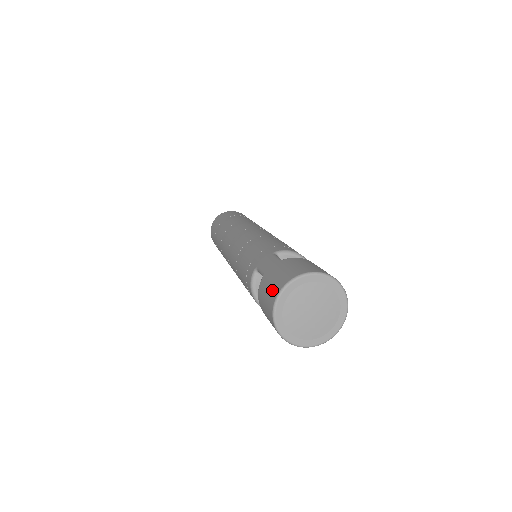
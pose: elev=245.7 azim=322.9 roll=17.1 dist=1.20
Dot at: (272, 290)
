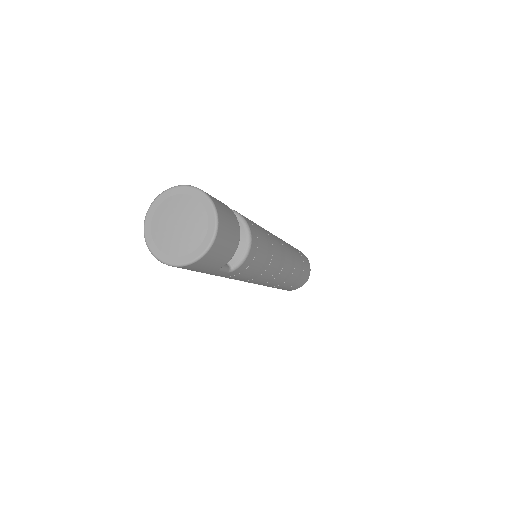
Dot at: occluded
